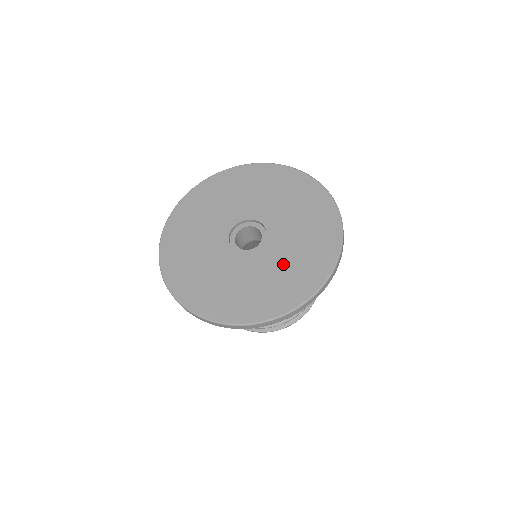
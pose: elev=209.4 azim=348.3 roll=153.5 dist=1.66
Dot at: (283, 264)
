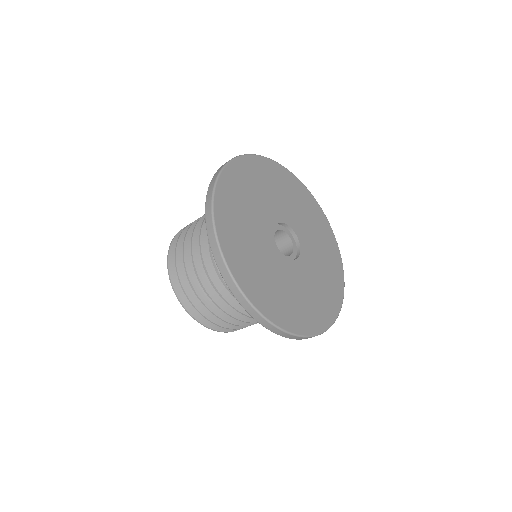
Dot at: (311, 287)
